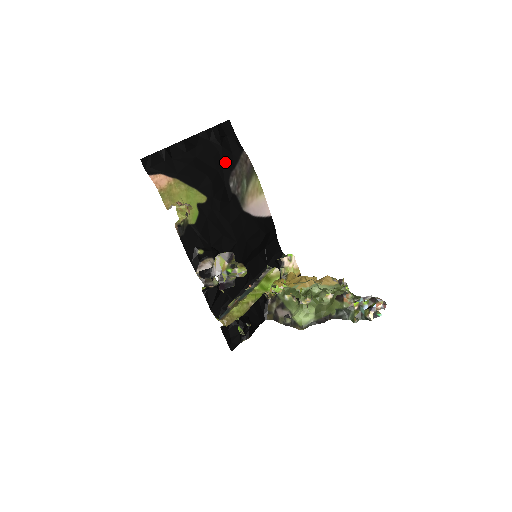
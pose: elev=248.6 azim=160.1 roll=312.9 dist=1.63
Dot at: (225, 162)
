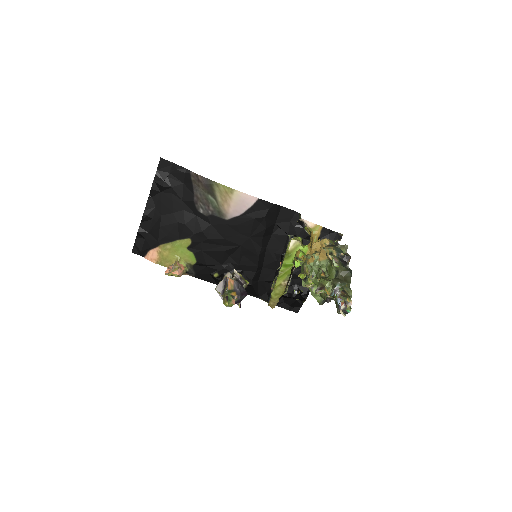
Dot at: (184, 197)
